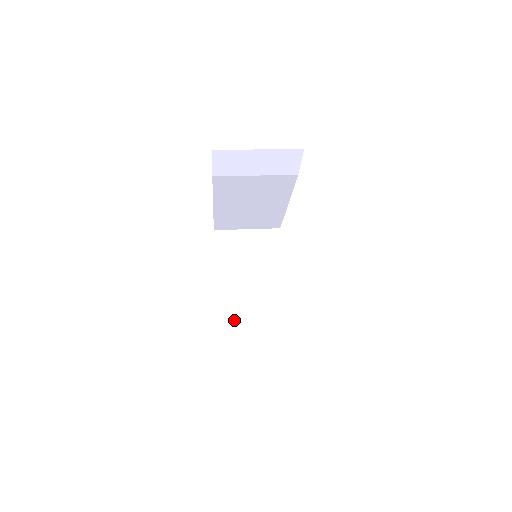
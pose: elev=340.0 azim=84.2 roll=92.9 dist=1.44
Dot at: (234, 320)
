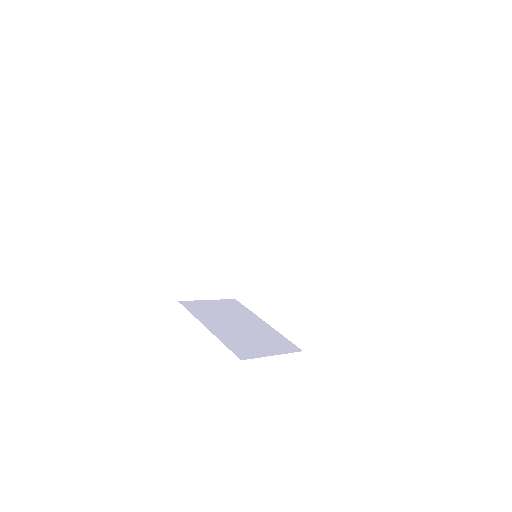
Dot at: (245, 348)
